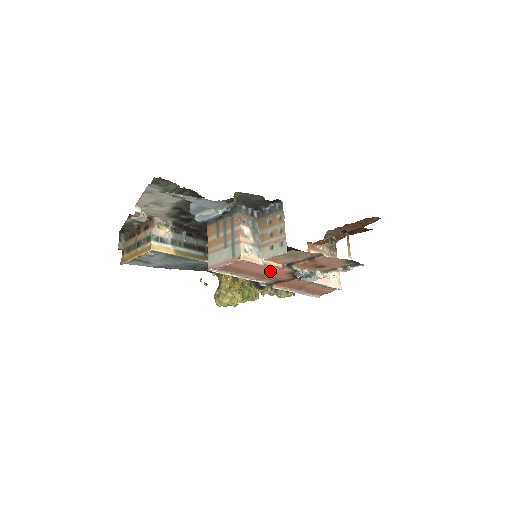
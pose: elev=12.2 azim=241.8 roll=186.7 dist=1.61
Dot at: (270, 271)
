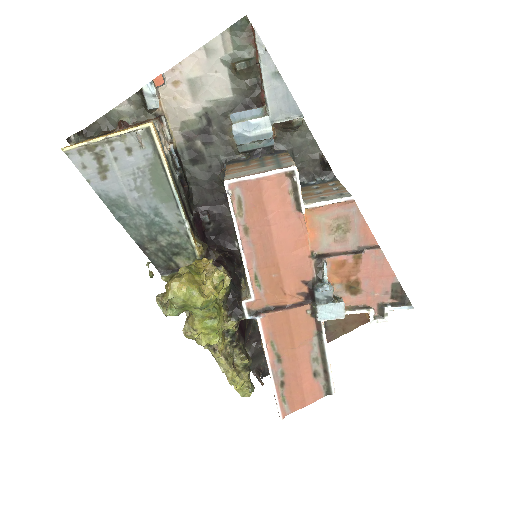
Dot at: (291, 253)
